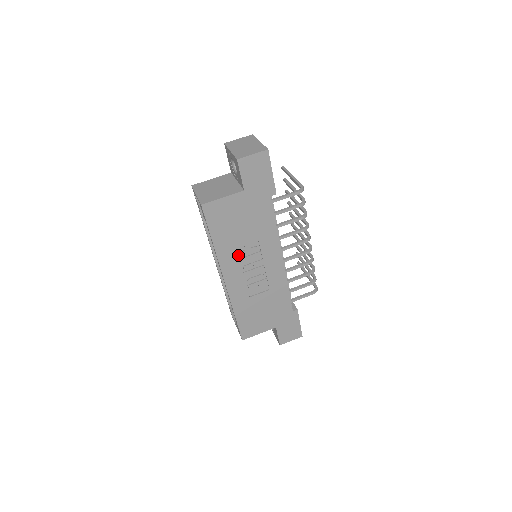
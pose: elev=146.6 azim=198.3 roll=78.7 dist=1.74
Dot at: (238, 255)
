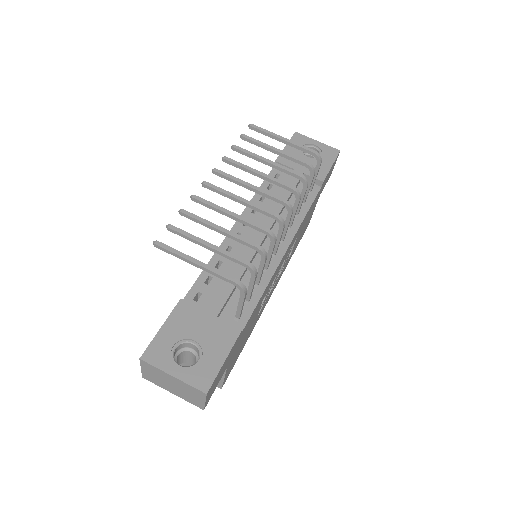
Dot at: occluded
